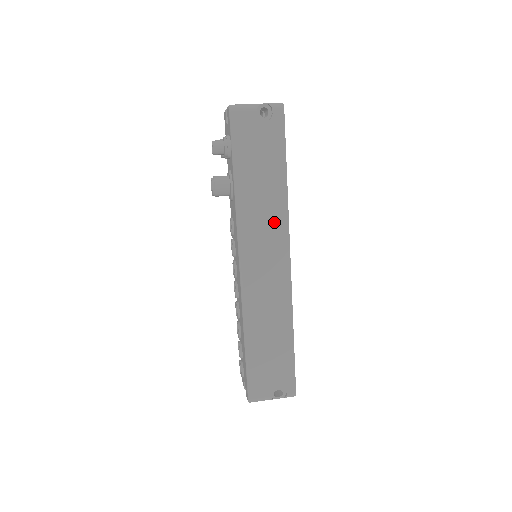
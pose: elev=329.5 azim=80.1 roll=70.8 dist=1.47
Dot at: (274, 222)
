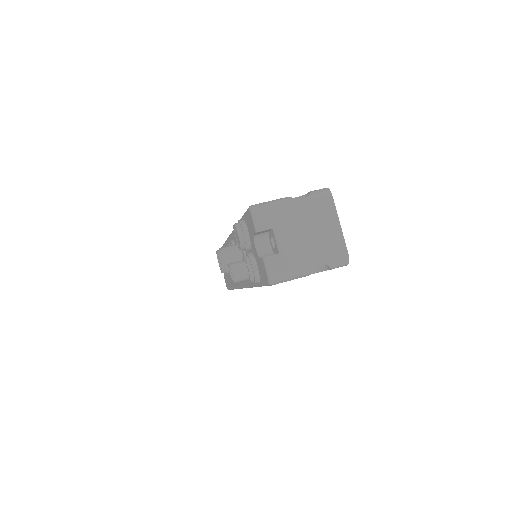
Dot at: occluded
